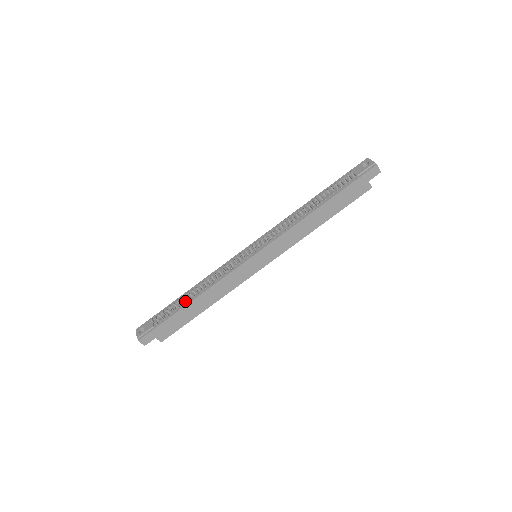
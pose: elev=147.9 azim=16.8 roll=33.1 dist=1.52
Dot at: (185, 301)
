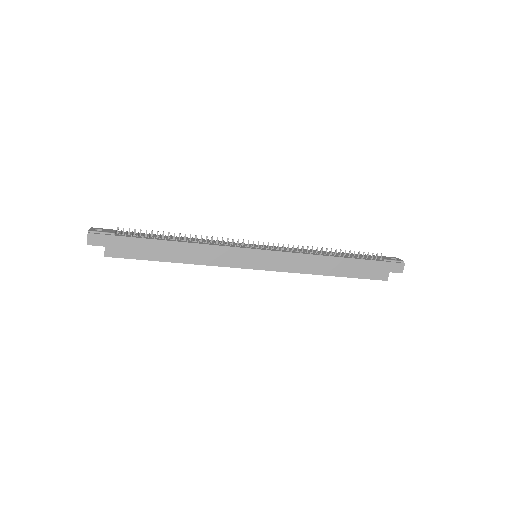
Dot at: (164, 238)
